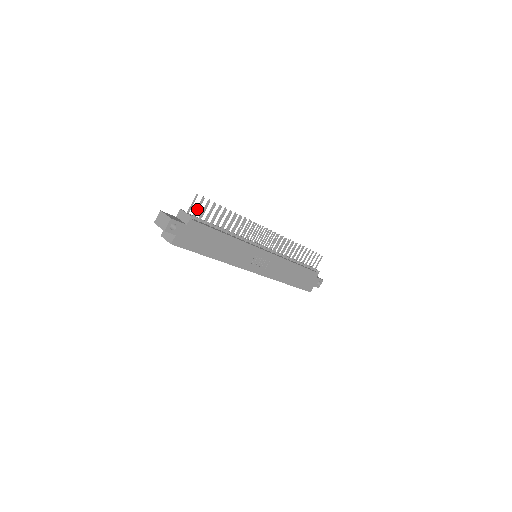
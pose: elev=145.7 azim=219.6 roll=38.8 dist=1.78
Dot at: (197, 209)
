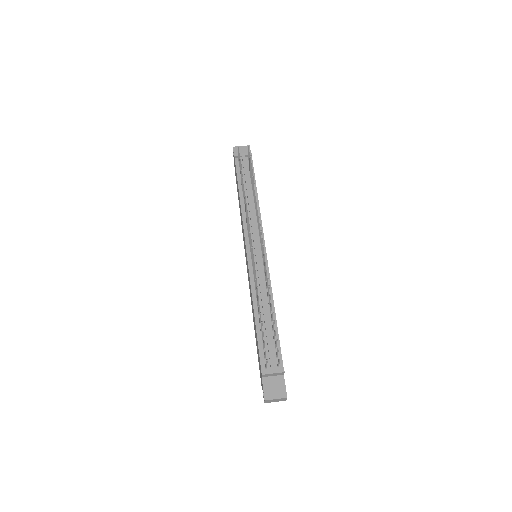
Dot at: occluded
